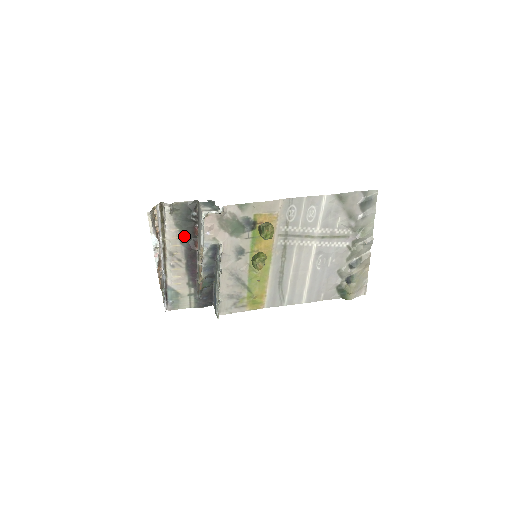
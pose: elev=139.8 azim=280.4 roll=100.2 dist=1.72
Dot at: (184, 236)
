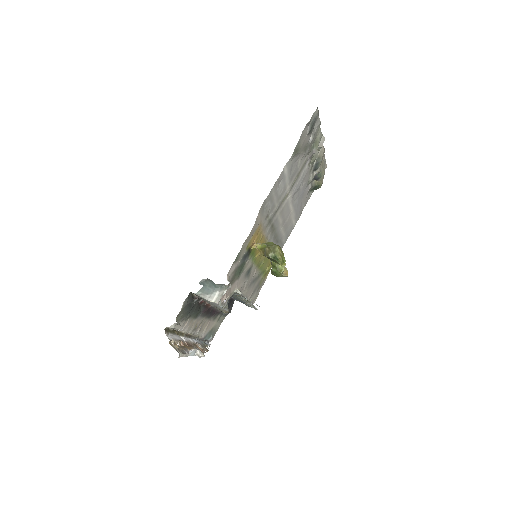
Dot at: (196, 314)
